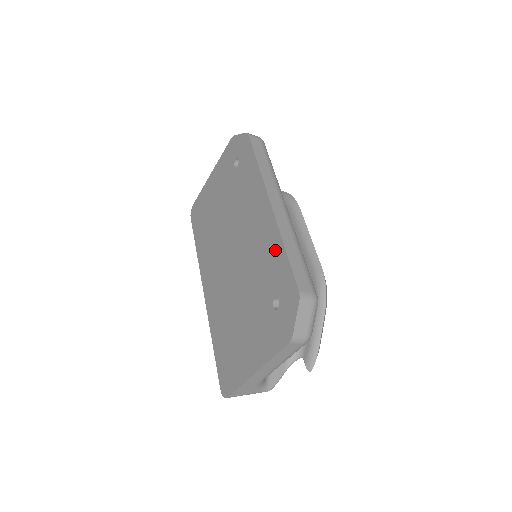
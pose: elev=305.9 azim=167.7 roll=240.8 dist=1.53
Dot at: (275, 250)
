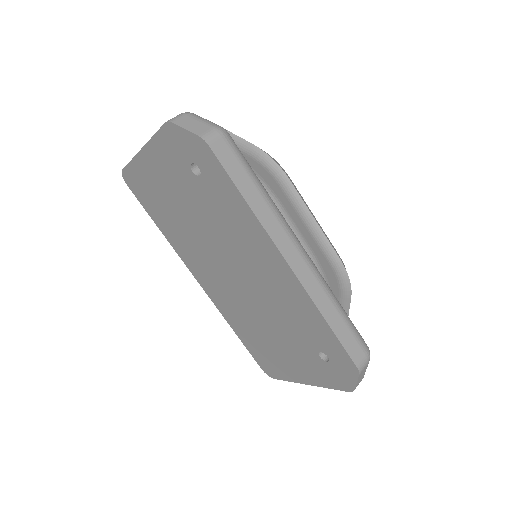
Dot at: (310, 315)
